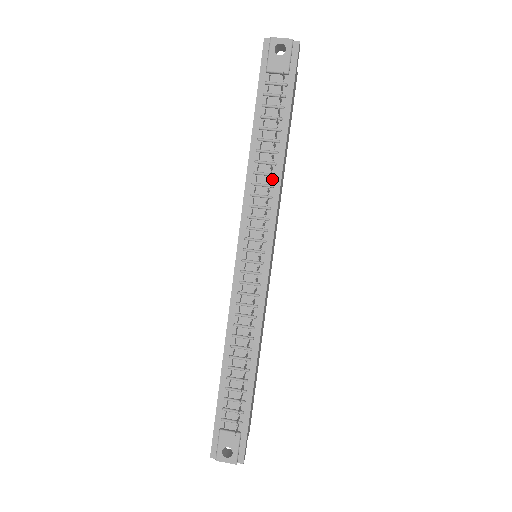
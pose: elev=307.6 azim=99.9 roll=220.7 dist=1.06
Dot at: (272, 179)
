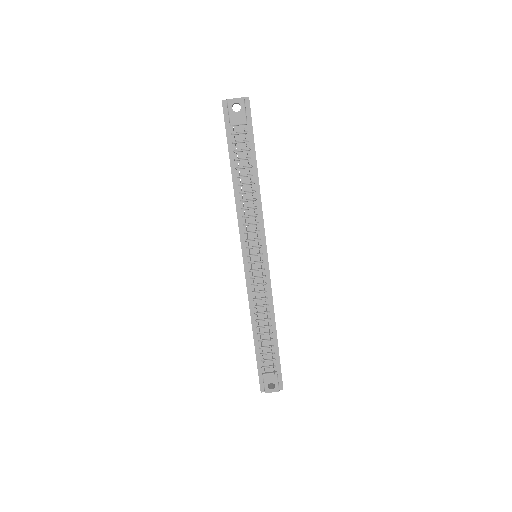
Dot at: (255, 202)
